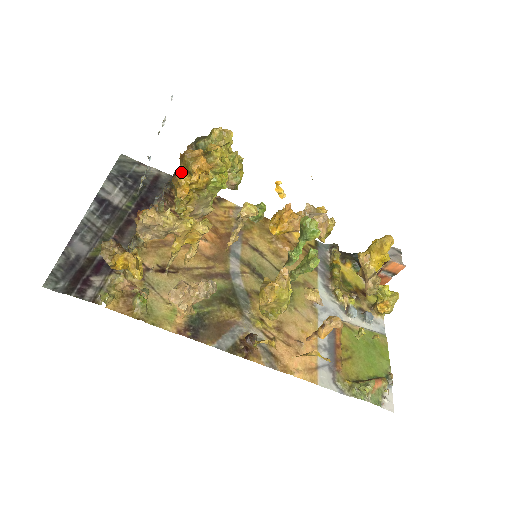
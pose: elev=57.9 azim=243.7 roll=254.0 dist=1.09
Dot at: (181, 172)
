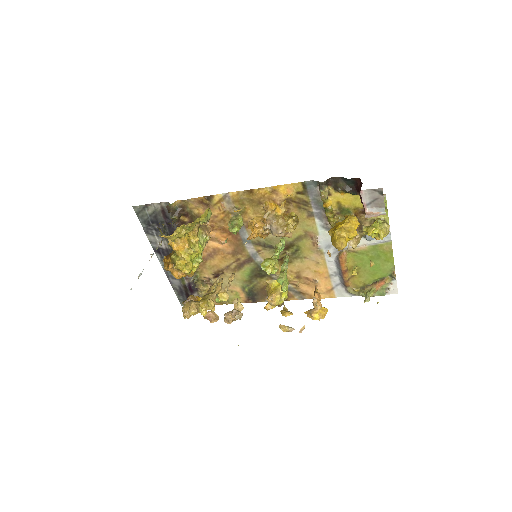
Dot at: occluded
